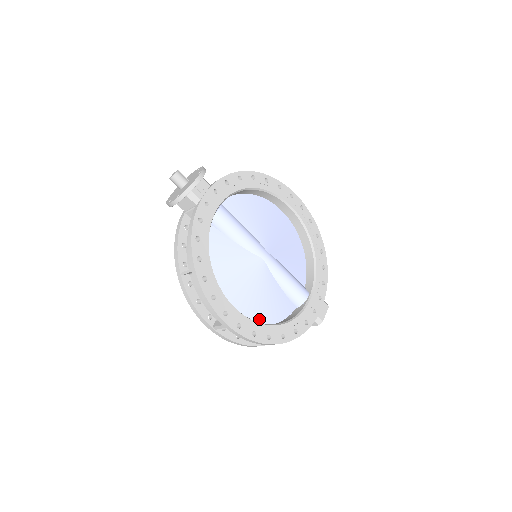
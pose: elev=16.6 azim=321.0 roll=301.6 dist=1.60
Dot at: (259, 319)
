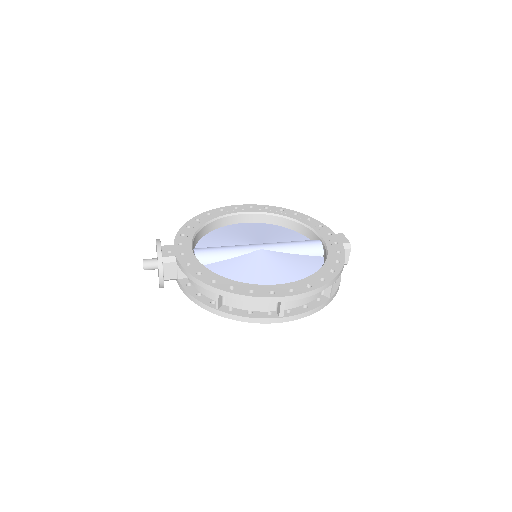
Dot at: occluded
